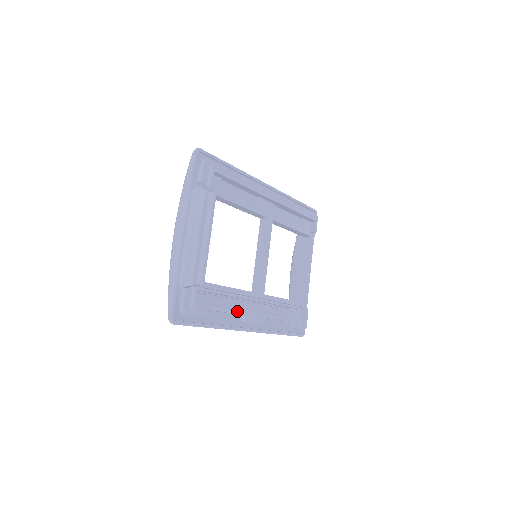
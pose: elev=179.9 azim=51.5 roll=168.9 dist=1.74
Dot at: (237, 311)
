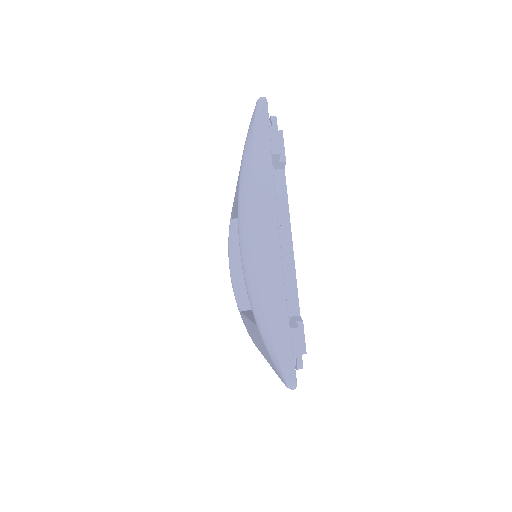
Dot at: occluded
